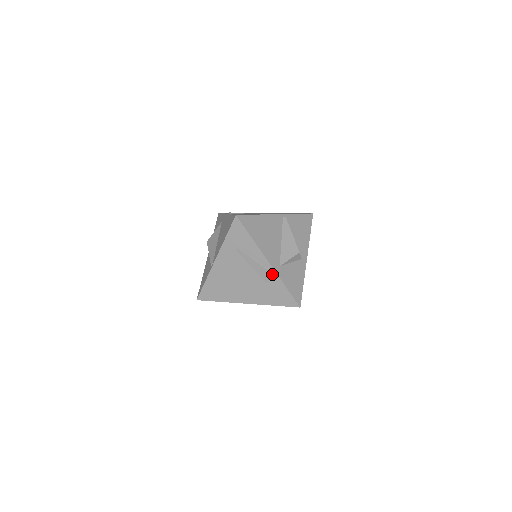
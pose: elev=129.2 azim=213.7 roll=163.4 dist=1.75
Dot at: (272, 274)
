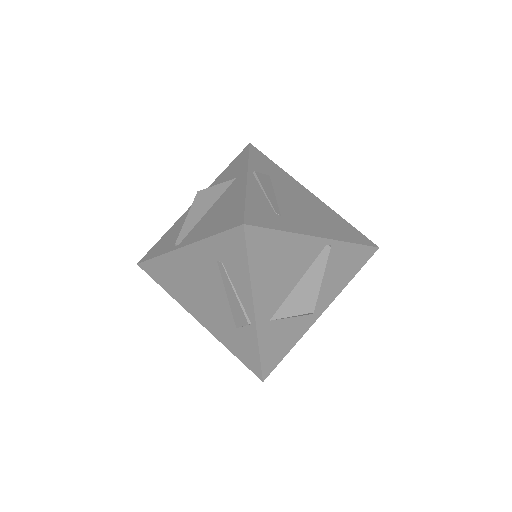
Dot at: (250, 326)
